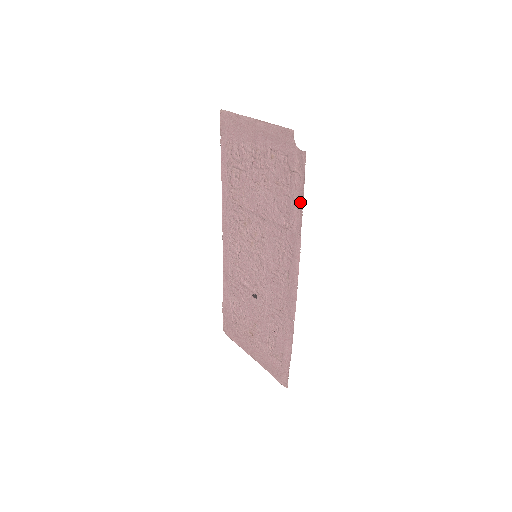
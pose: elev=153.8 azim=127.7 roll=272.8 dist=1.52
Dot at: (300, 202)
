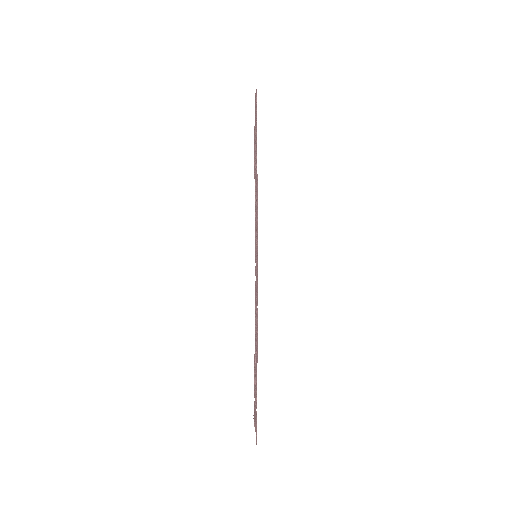
Dot at: occluded
